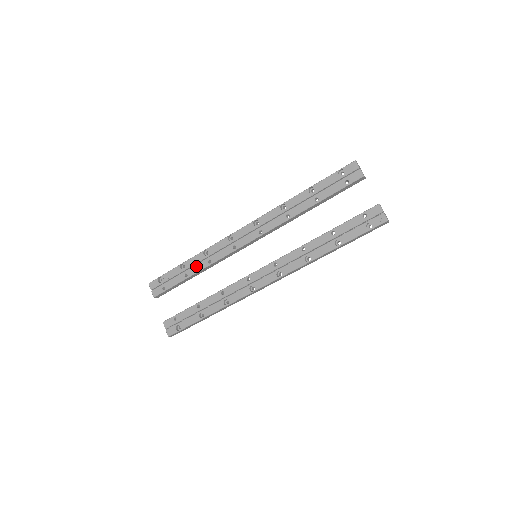
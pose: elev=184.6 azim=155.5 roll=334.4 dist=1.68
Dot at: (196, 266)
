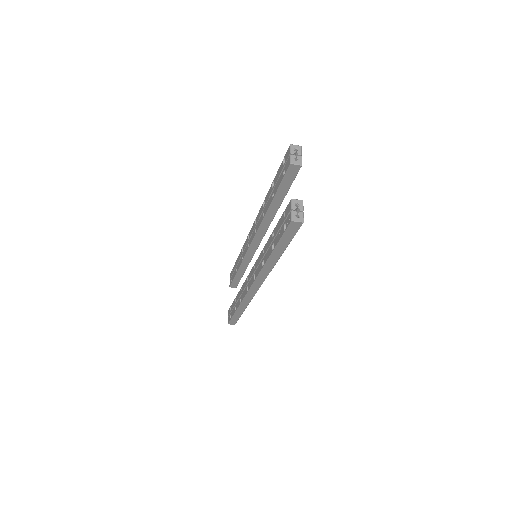
Dot at: (239, 262)
